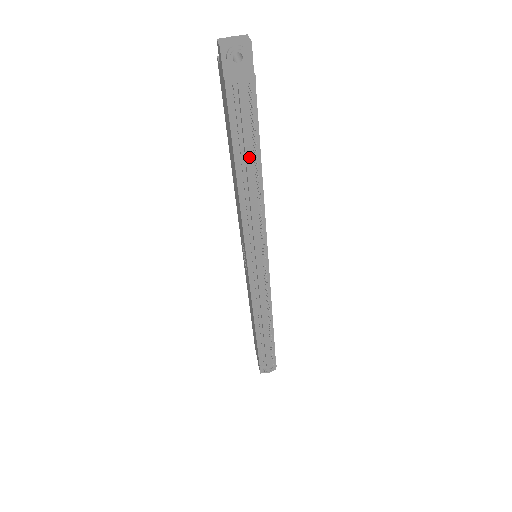
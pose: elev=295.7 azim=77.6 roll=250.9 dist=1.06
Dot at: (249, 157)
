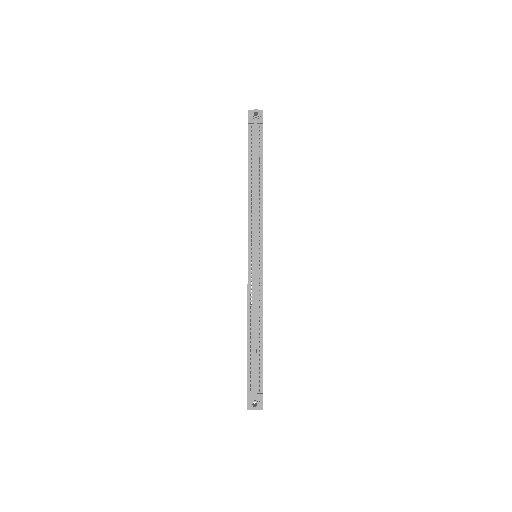
Dot at: (256, 165)
